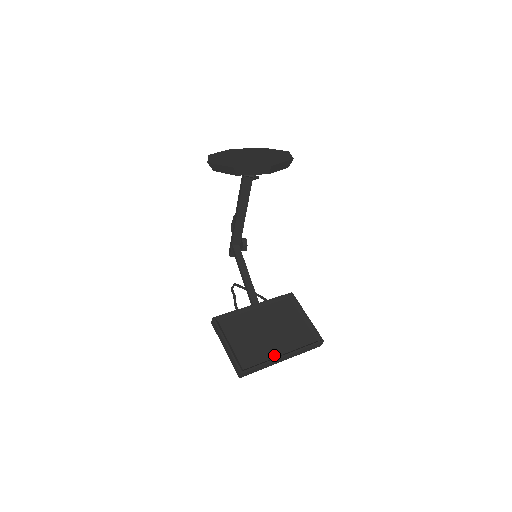
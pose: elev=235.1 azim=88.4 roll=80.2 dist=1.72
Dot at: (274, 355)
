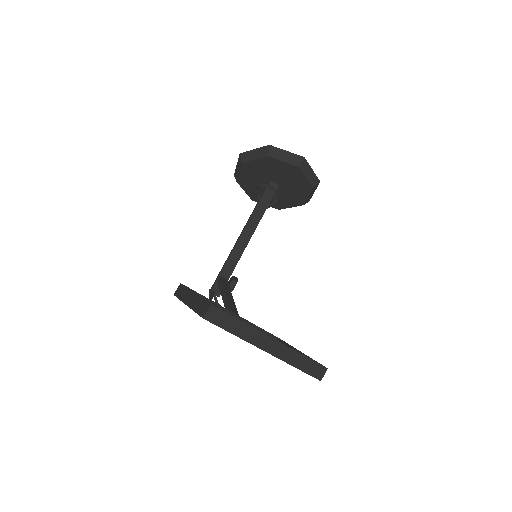
Dot at: occluded
